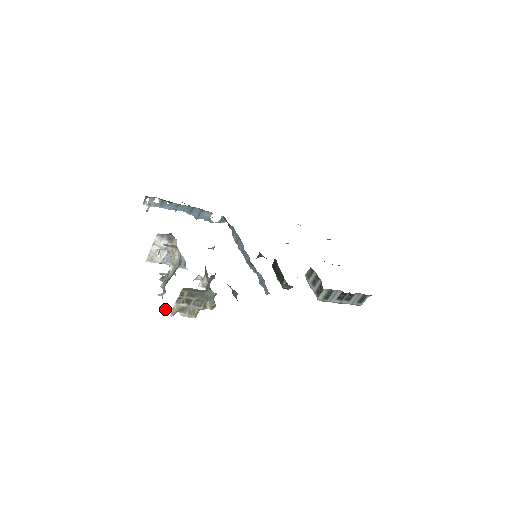
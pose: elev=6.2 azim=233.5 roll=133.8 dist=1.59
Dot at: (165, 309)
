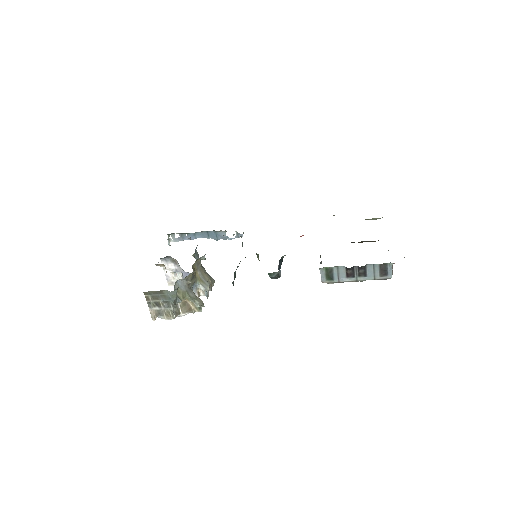
Dot at: (158, 317)
